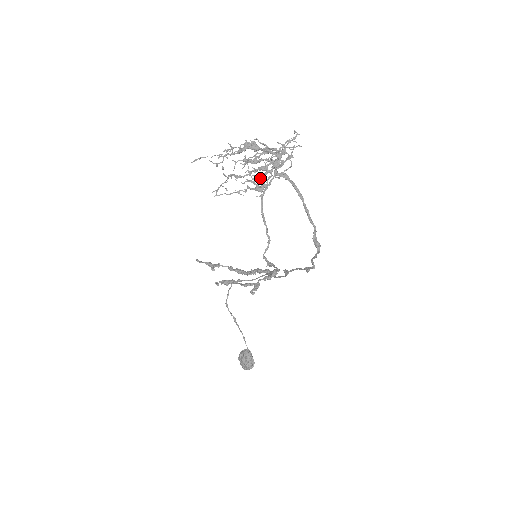
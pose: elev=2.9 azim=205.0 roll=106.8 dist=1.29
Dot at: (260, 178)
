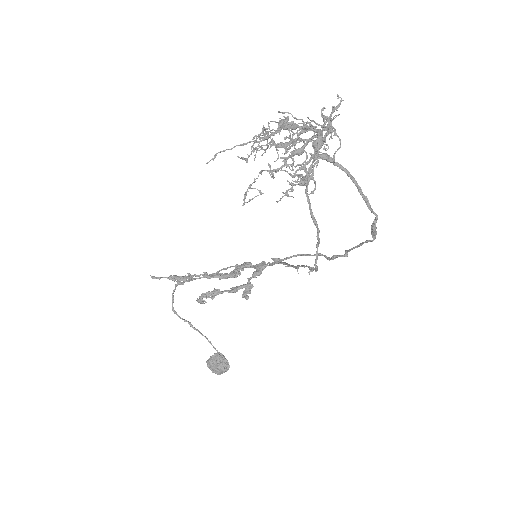
Dot at: (306, 168)
